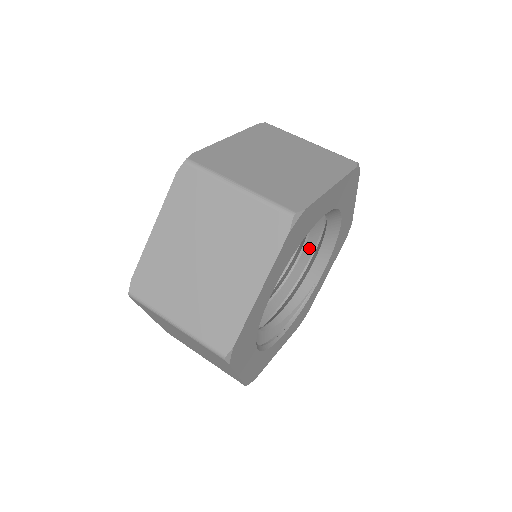
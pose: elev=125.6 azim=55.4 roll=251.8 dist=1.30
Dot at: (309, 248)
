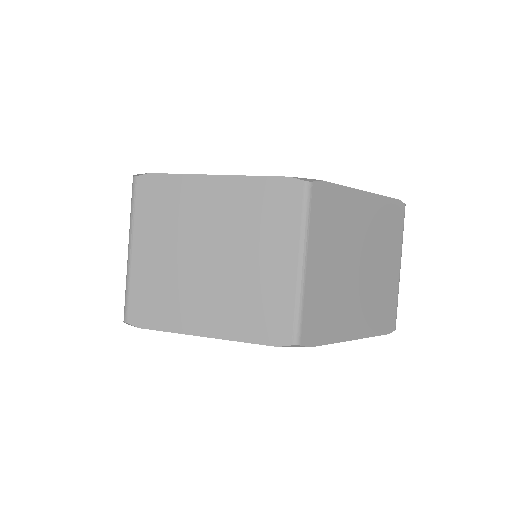
Dot at: occluded
